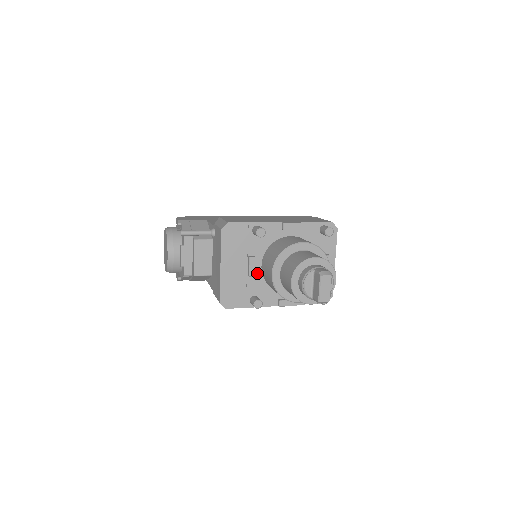
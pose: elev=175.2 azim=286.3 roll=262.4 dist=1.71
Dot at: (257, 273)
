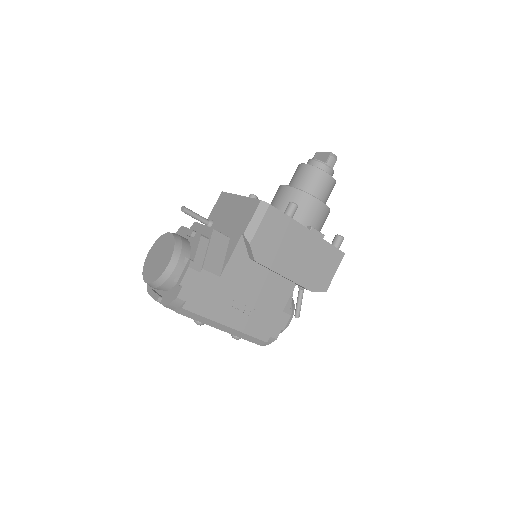
Dot at: occluded
